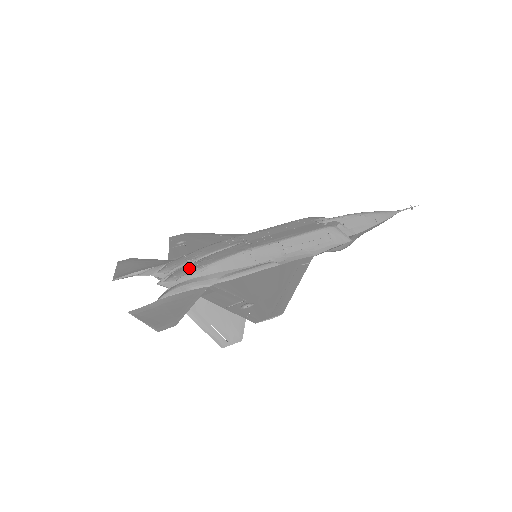
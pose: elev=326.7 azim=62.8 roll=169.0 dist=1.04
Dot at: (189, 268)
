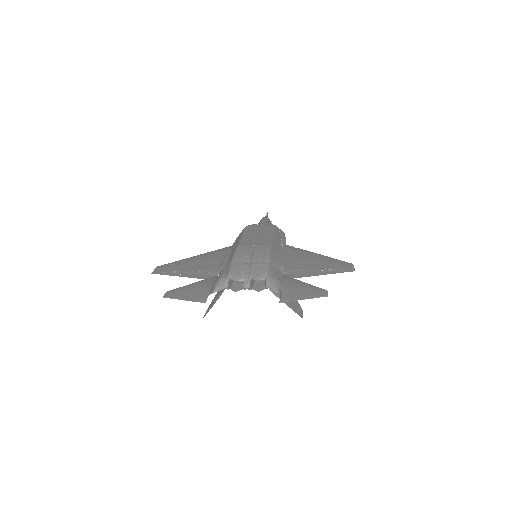
Dot at: (260, 267)
